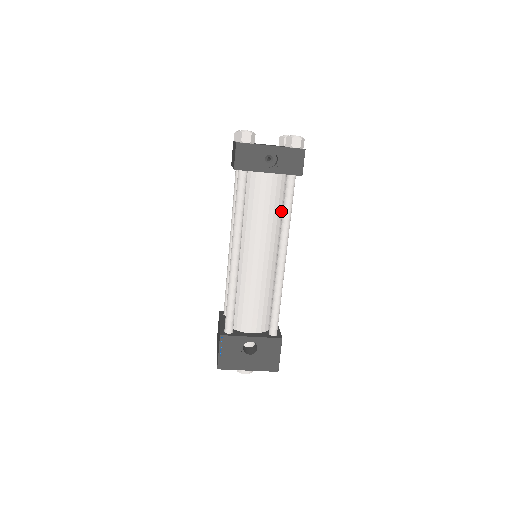
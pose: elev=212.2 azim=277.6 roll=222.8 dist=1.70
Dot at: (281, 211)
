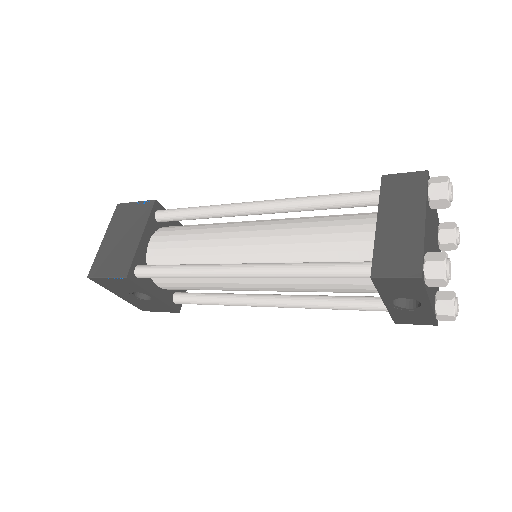
Dot at: occluded
